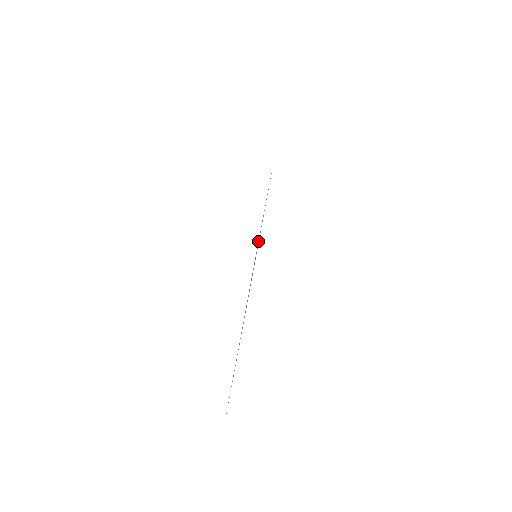
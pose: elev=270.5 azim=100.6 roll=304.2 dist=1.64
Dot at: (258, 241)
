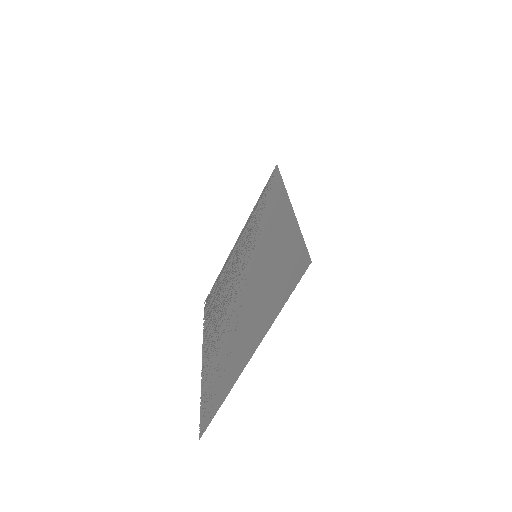
Dot at: (303, 238)
